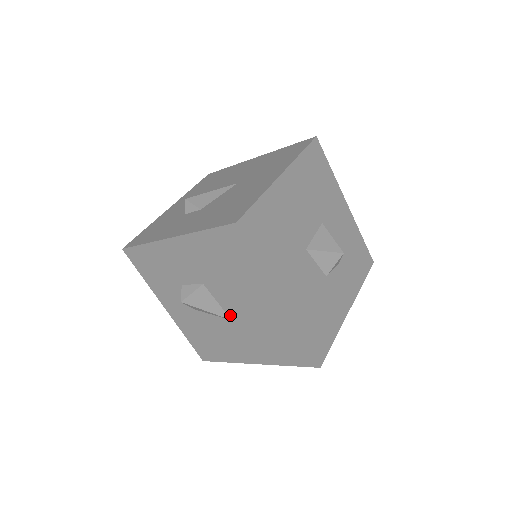
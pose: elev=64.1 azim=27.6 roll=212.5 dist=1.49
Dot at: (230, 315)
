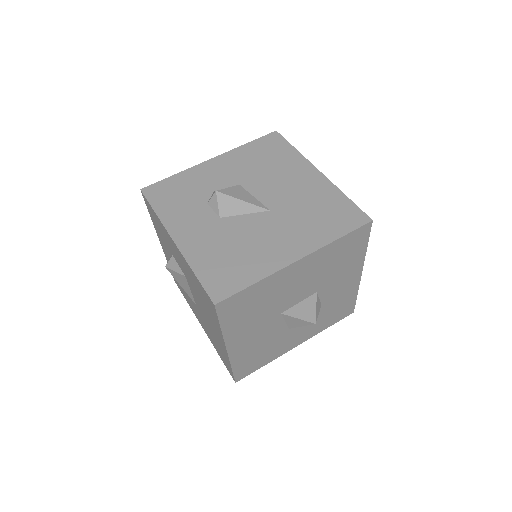
Dot at: (196, 303)
